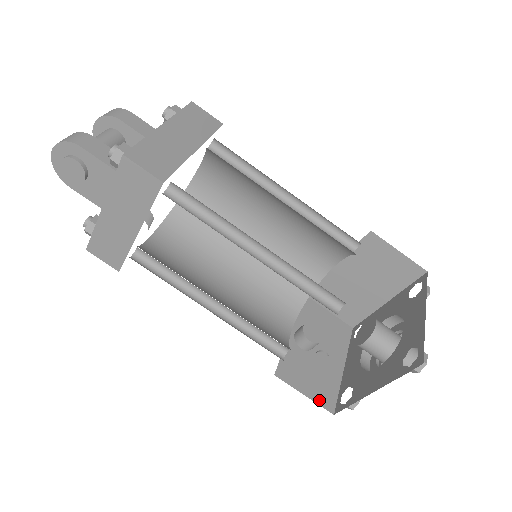
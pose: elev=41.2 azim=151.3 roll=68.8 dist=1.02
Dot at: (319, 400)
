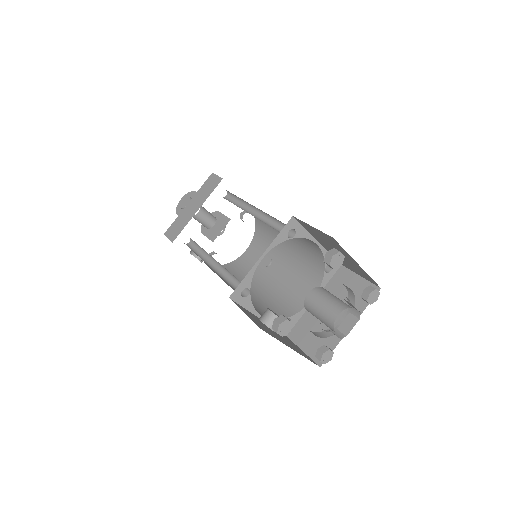
Dot at: (255, 322)
